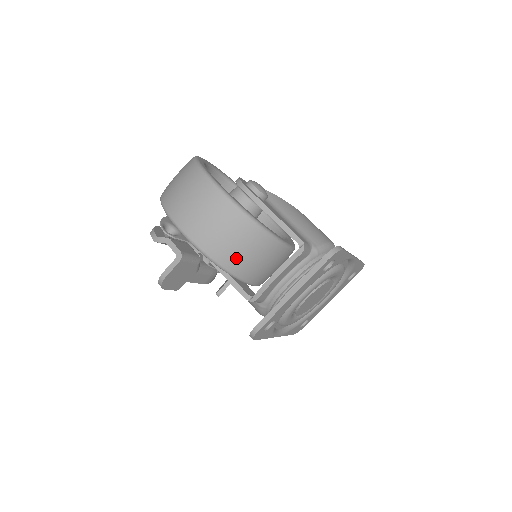
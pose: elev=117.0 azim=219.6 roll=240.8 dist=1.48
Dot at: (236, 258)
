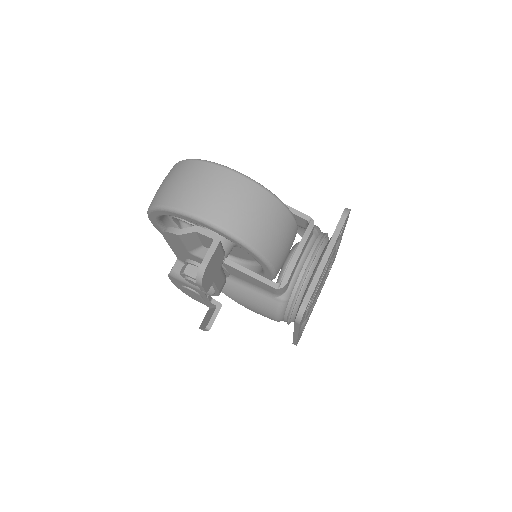
Dot at: (265, 236)
